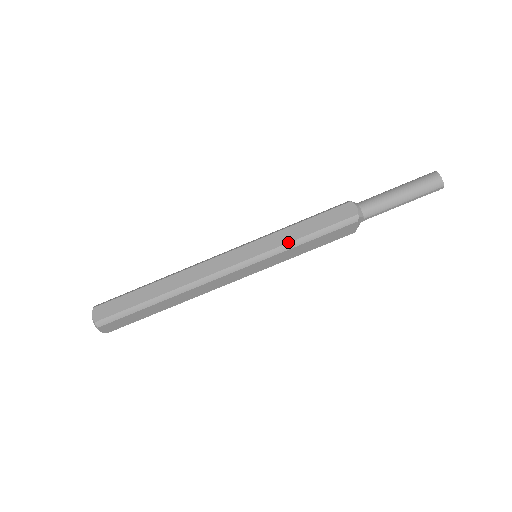
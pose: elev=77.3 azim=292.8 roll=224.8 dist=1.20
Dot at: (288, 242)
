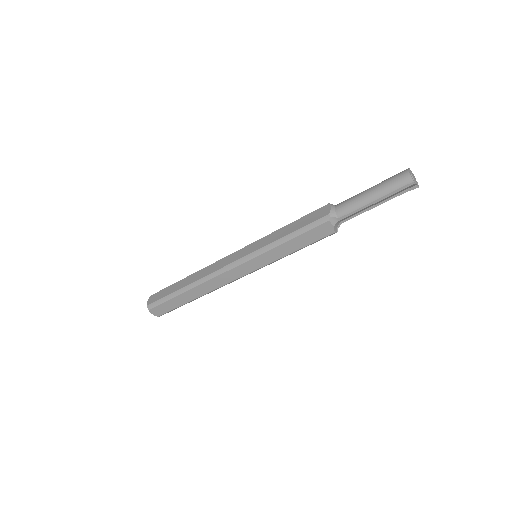
Dot at: (273, 241)
